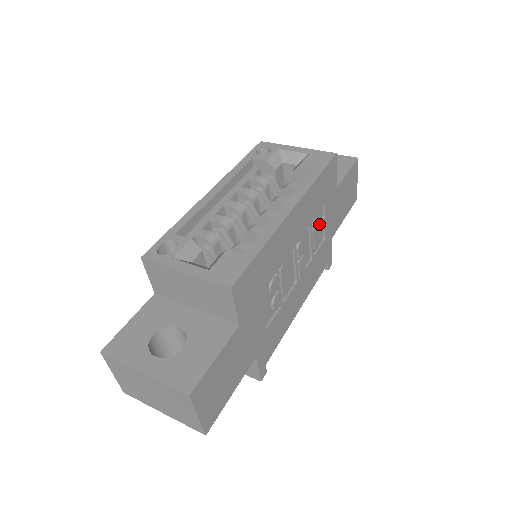
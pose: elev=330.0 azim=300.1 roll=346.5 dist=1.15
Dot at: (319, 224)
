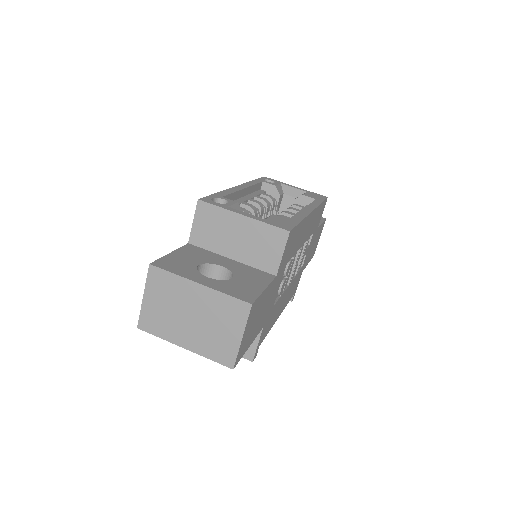
Dot at: (307, 247)
